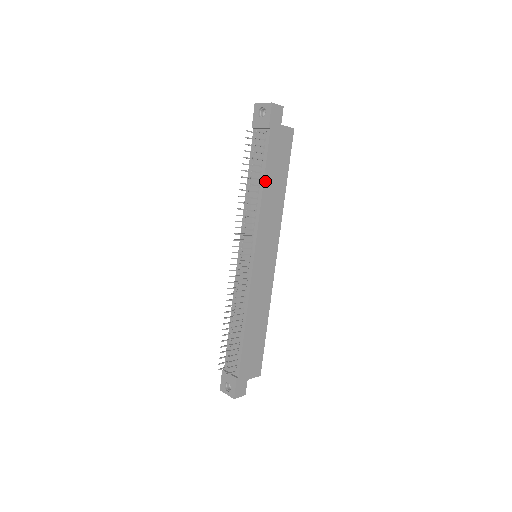
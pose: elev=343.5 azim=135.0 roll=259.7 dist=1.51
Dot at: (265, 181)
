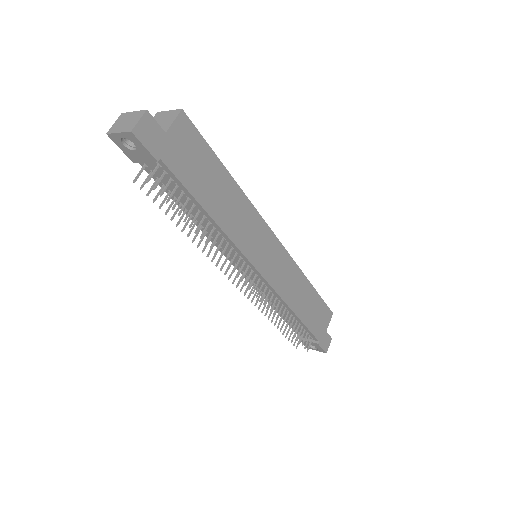
Dot at: (207, 209)
